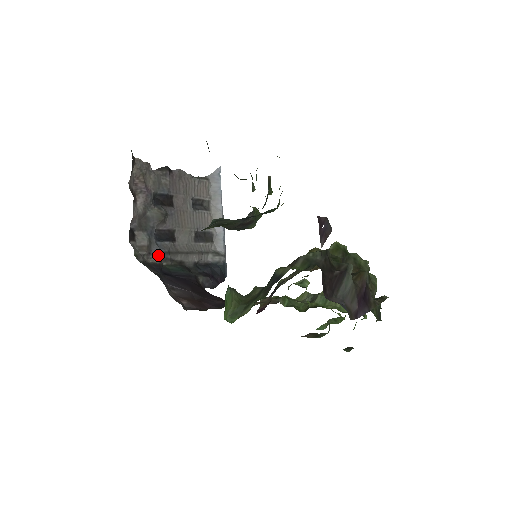
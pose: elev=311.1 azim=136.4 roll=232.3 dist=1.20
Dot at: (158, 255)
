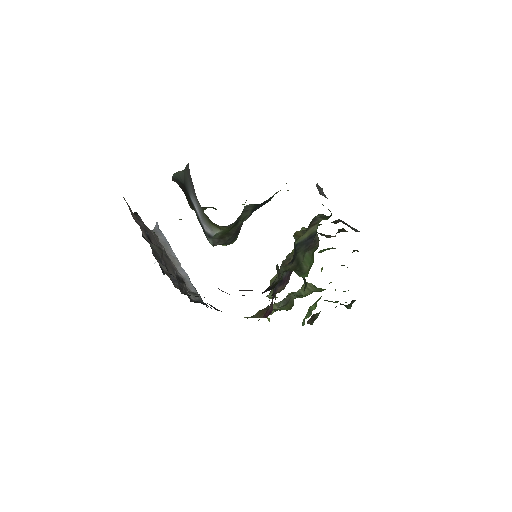
Dot at: (175, 284)
